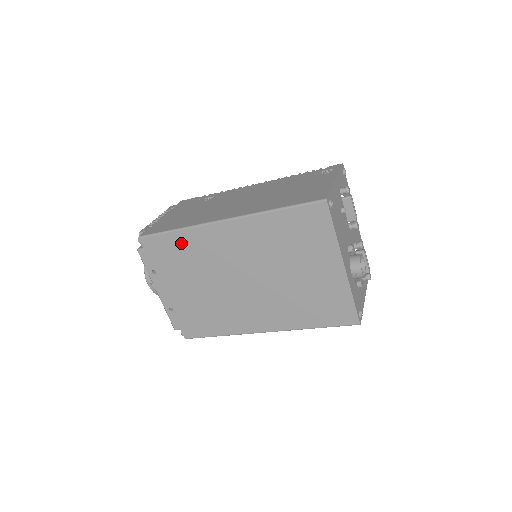
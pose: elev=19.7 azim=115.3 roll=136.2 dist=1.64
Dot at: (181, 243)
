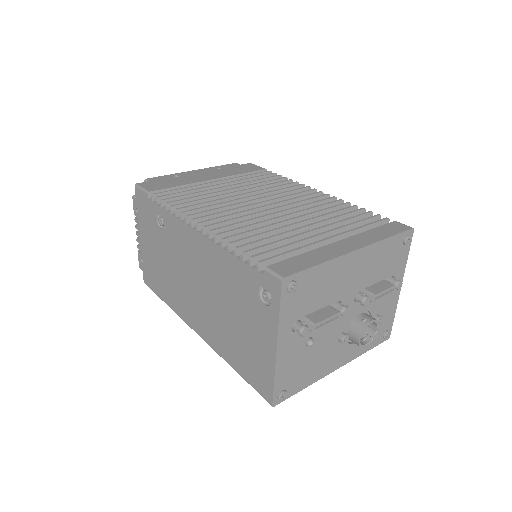
Dot at: occluded
